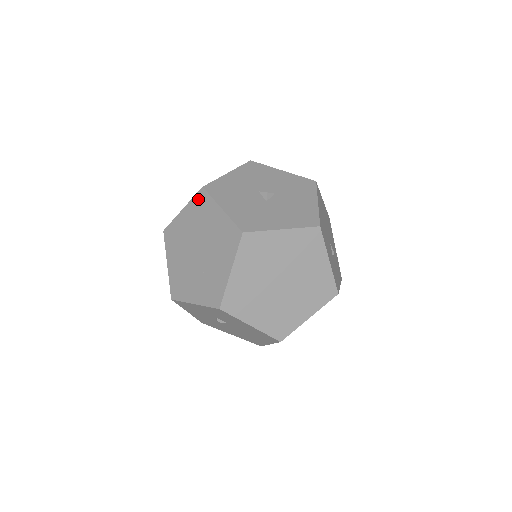
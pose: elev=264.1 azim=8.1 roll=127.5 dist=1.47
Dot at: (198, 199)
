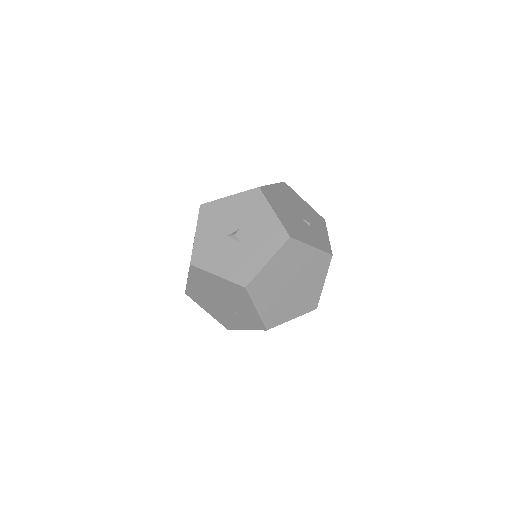
Dot at: (194, 272)
